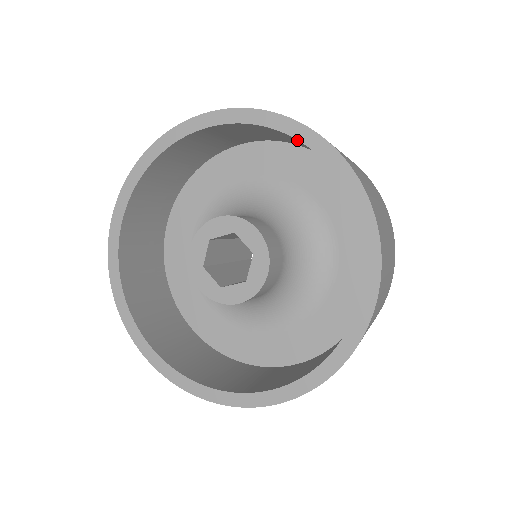
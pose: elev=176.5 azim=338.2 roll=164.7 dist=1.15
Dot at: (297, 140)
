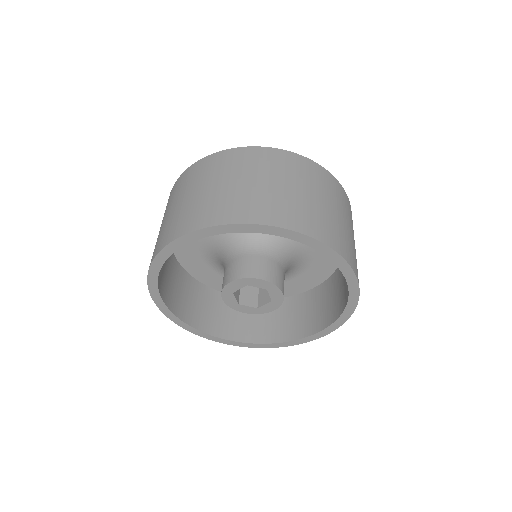
Dot at: occluded
